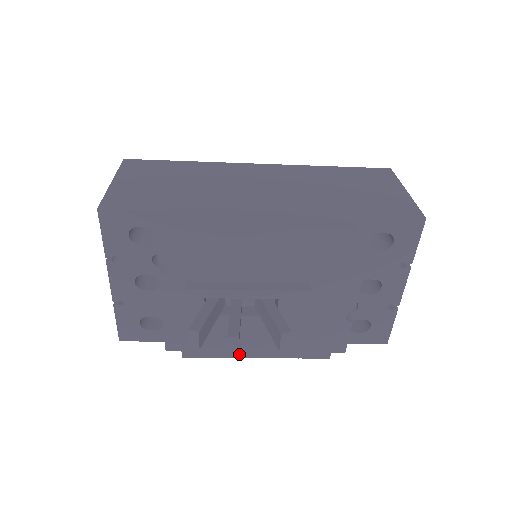
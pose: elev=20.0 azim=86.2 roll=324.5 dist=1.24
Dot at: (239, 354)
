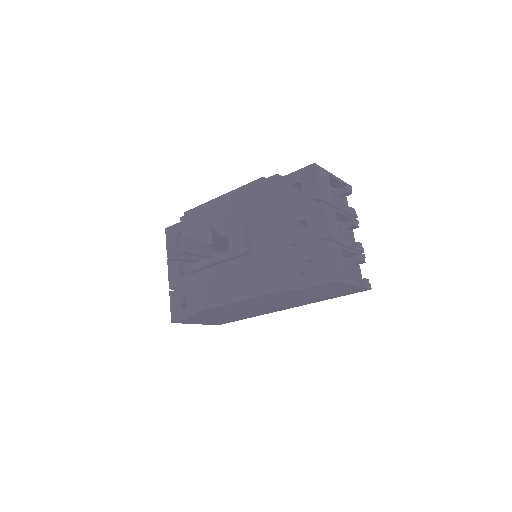
Dot at: (222, 302)
